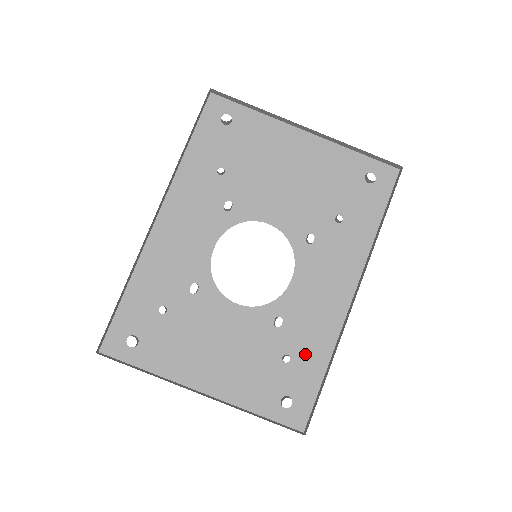
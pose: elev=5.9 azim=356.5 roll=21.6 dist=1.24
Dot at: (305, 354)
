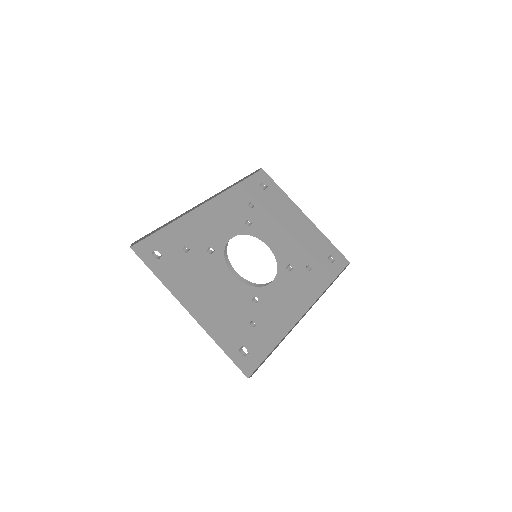
Dot at: (266, 329)
